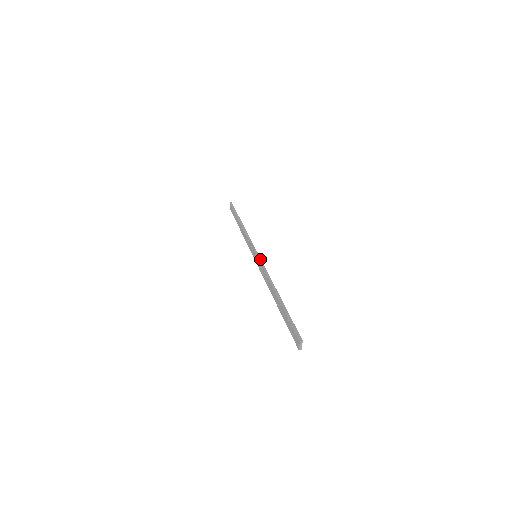
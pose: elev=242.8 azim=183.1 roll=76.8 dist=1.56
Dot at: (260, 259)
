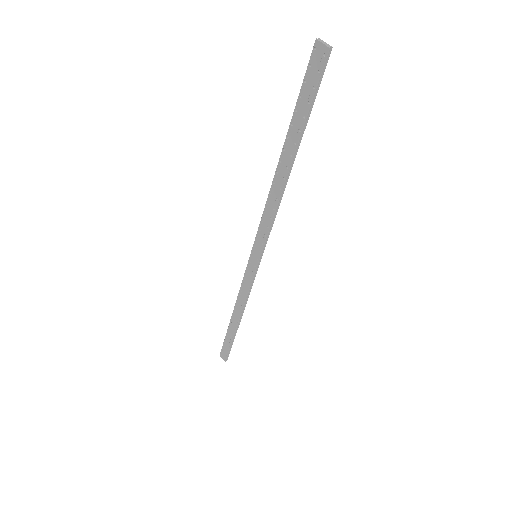
Dot at: (257, 236)
